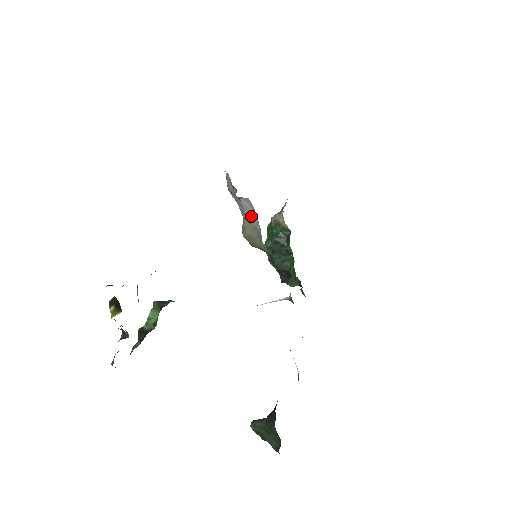
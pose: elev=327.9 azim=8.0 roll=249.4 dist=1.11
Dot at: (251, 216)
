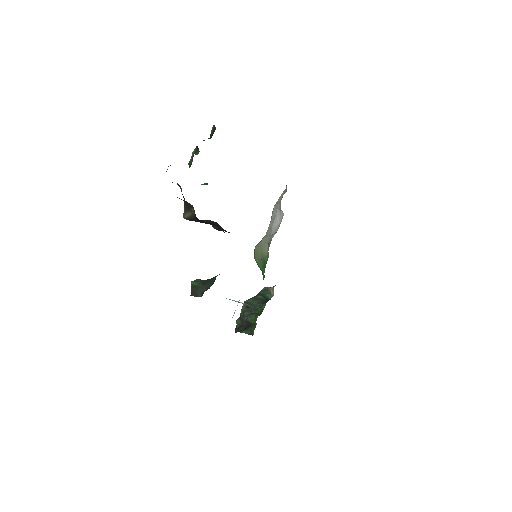
Dot at: (275, 228)
